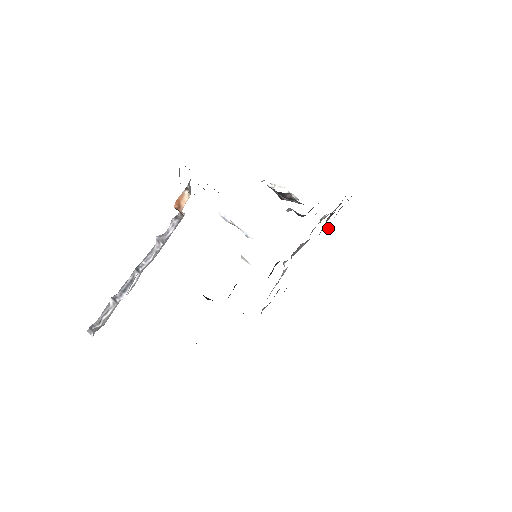
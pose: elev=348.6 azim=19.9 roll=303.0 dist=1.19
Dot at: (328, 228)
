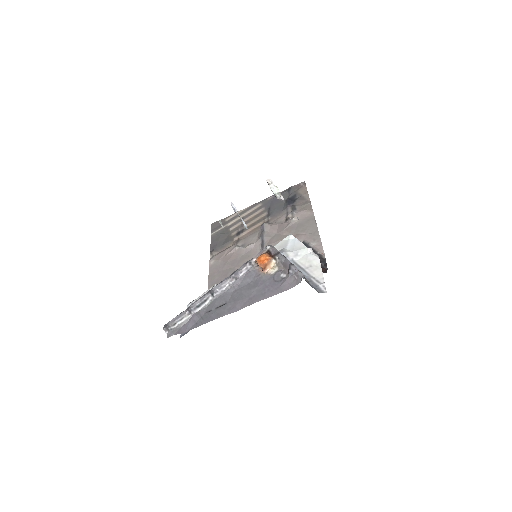
Dot at: (273, 196)
